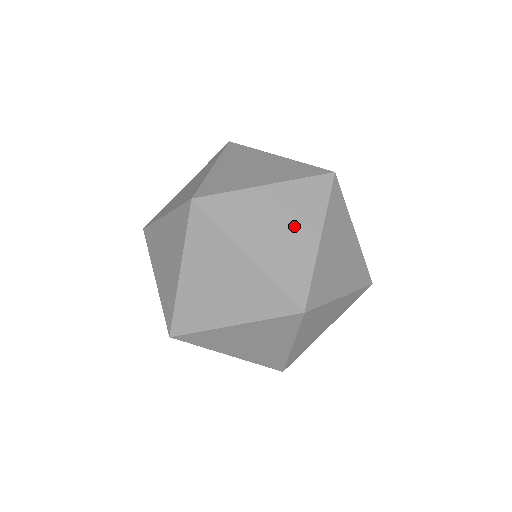
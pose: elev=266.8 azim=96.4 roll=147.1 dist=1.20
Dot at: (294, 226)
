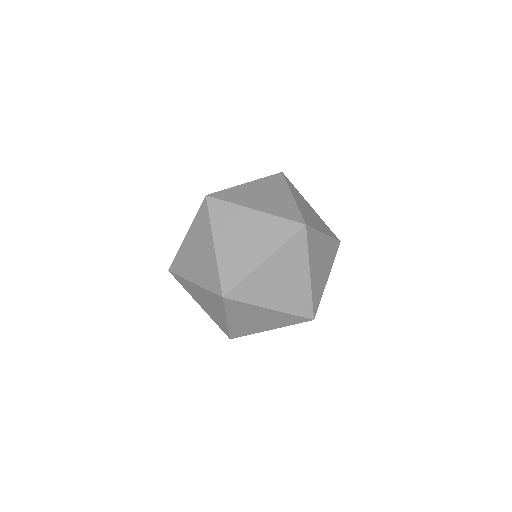
Dot at: (253, 244)
